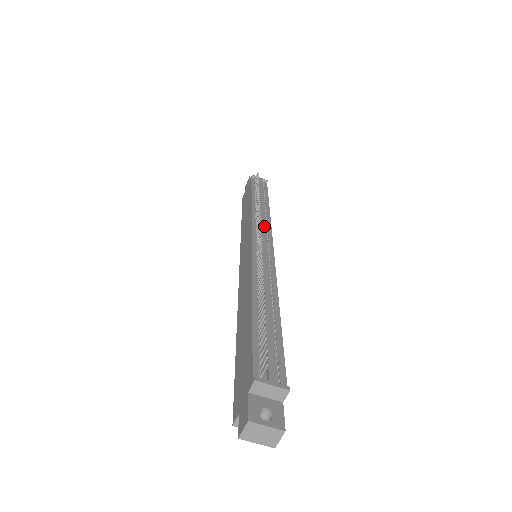
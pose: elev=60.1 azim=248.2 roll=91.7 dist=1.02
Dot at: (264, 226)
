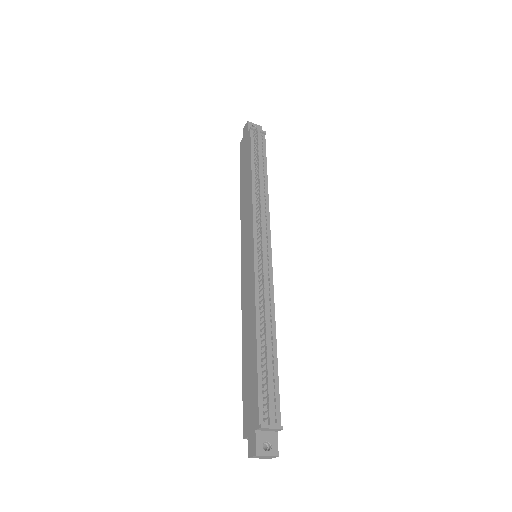
Dot at: (264, 223)
